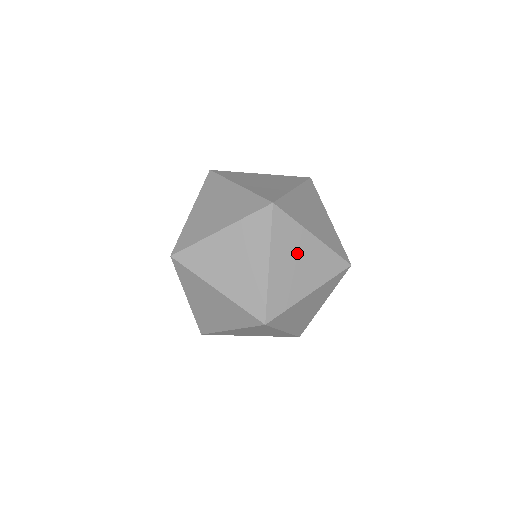
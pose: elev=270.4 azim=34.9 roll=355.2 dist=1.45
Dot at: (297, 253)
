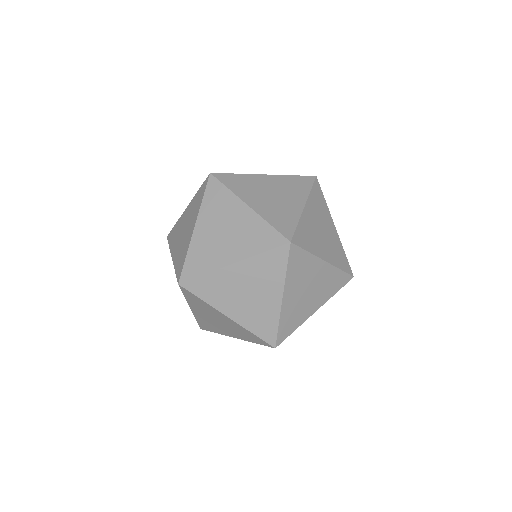
Dot at: (236, 289)
